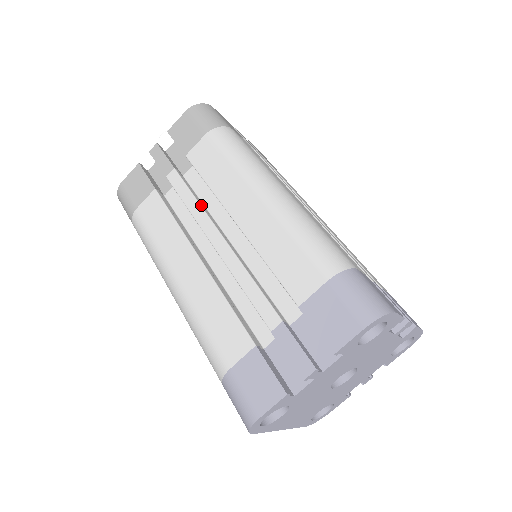
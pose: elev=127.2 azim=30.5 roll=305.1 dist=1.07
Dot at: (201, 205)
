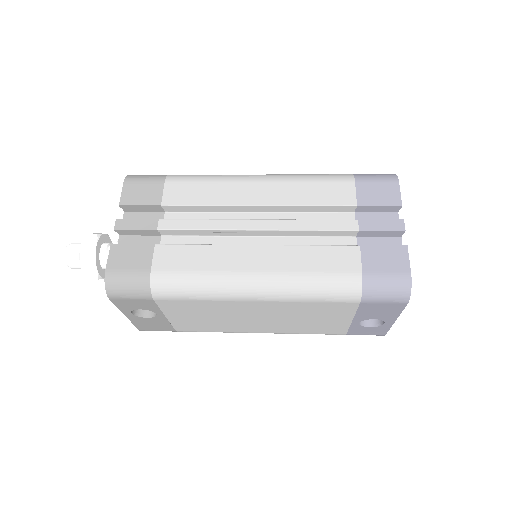
Dot at: (216, 219)
